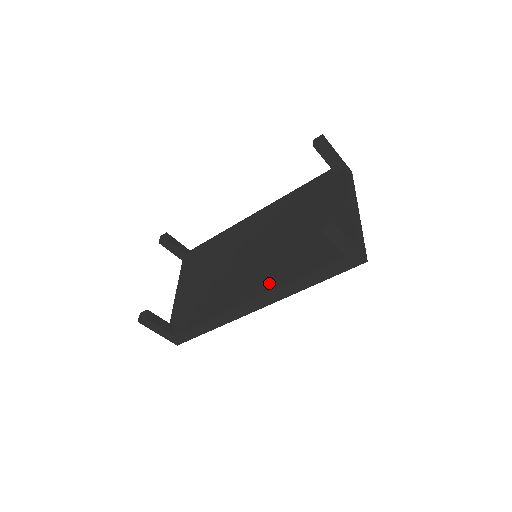
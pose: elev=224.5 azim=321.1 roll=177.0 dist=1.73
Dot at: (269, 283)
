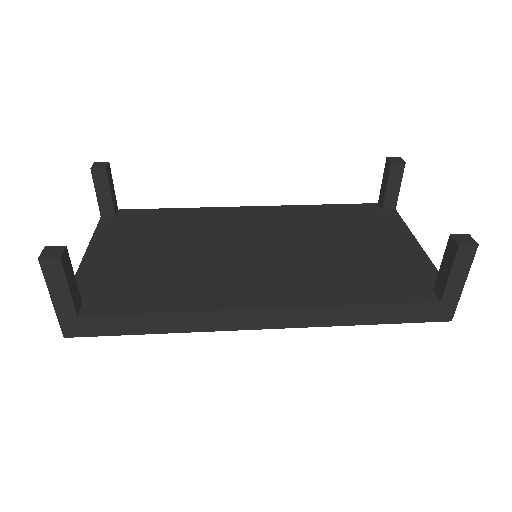
Dot at: (302, 295)
